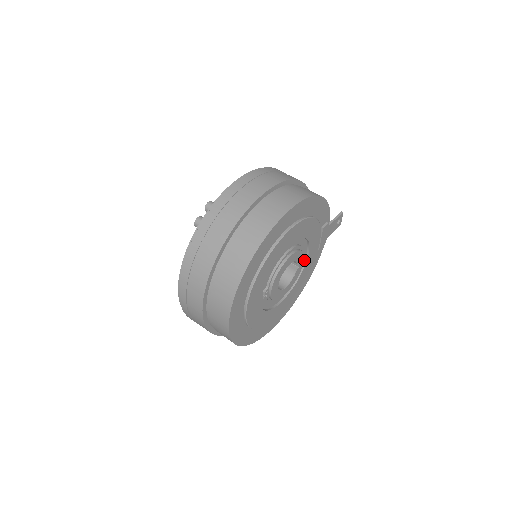
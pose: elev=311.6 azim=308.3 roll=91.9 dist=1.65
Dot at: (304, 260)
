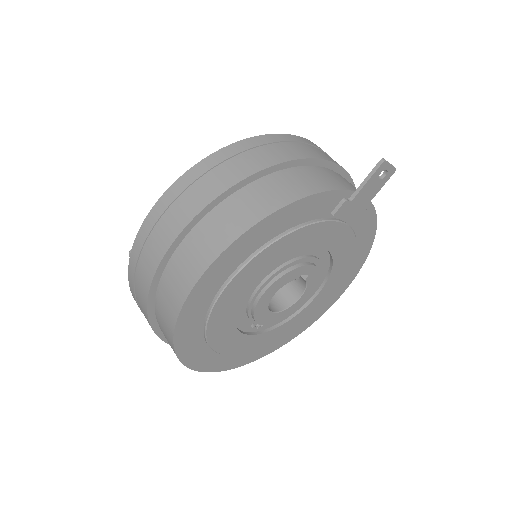
Dot at: (327, 251)
